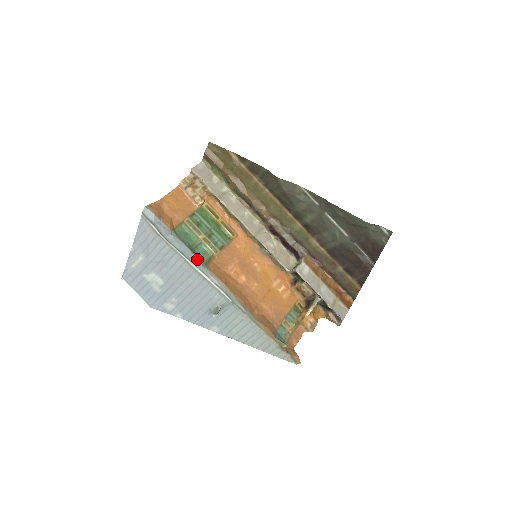
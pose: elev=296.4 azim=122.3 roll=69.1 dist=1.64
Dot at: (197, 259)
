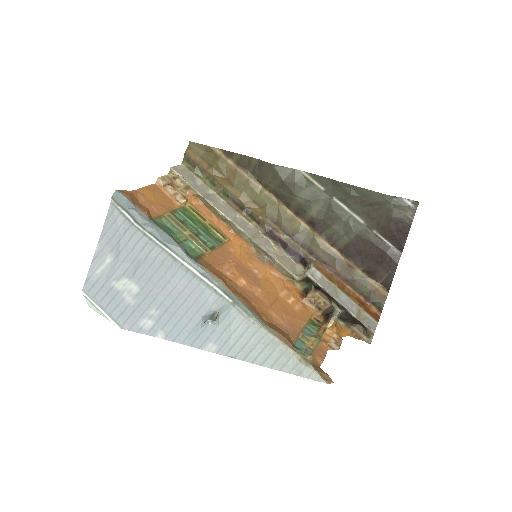
Dot at: (183, 250)
